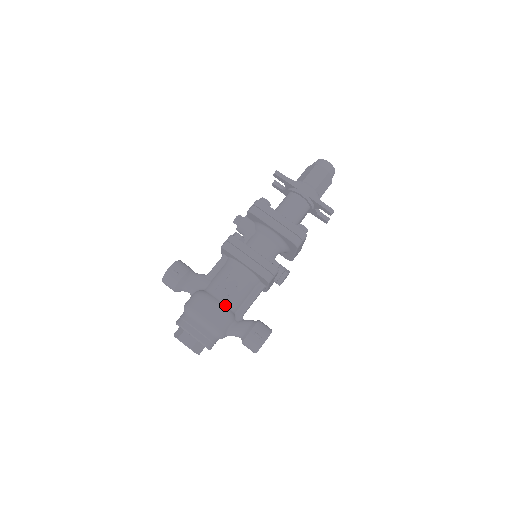
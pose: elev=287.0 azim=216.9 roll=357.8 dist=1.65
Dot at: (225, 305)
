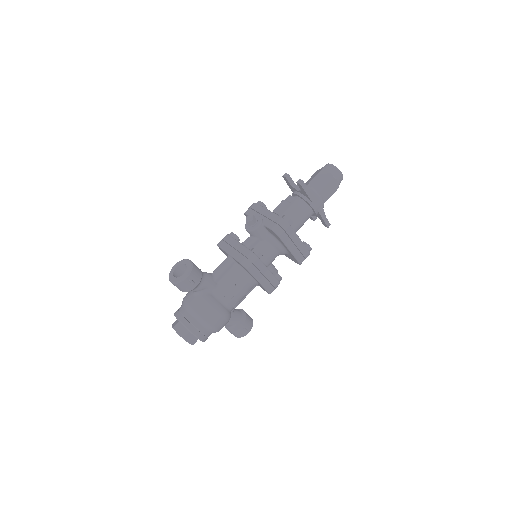
Dot at: (230, 311)
